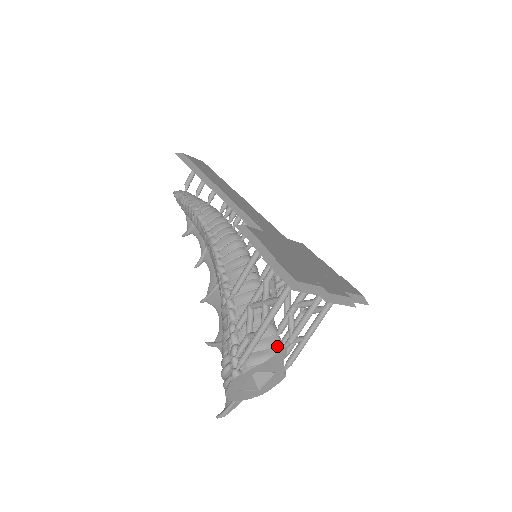
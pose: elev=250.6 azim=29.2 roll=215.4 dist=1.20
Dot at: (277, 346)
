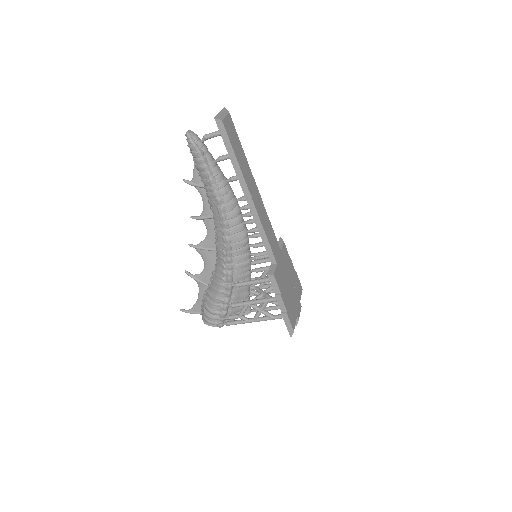
Dot at: (248, 311)
